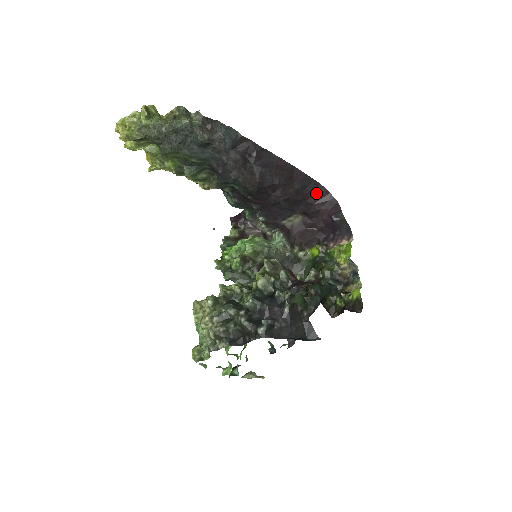
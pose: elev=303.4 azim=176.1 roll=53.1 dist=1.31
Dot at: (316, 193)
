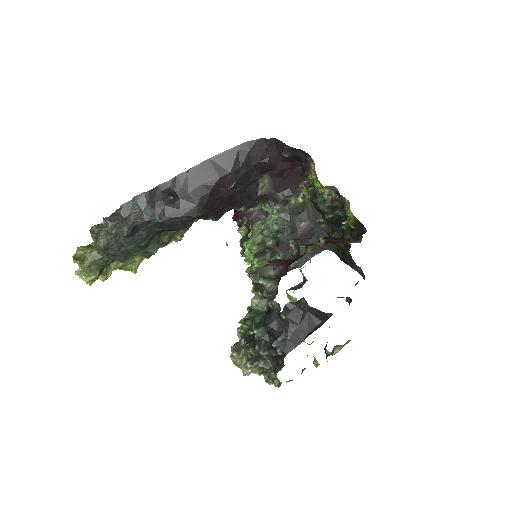
Dot at: (251, 152)
